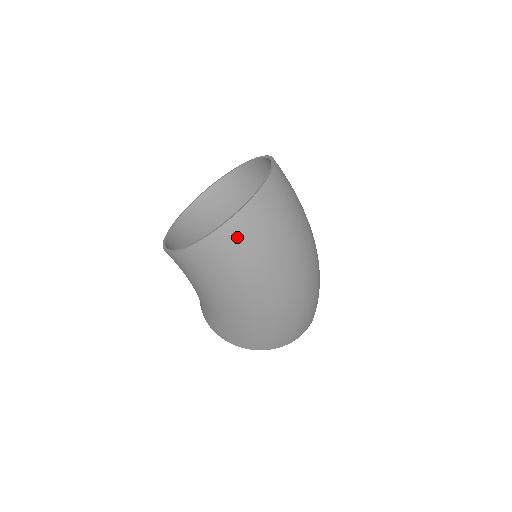
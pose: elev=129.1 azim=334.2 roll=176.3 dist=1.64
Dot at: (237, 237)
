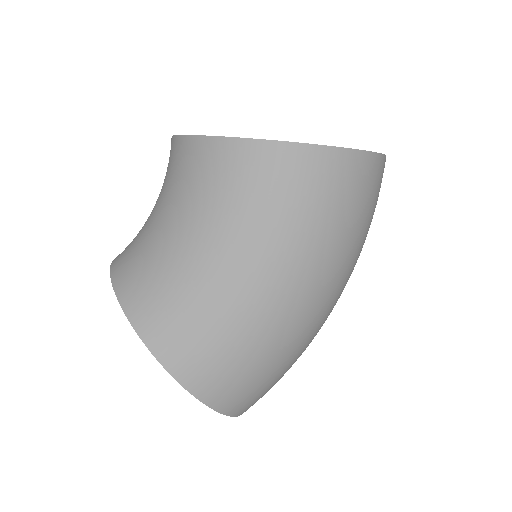
Dot at: (371, 182)
